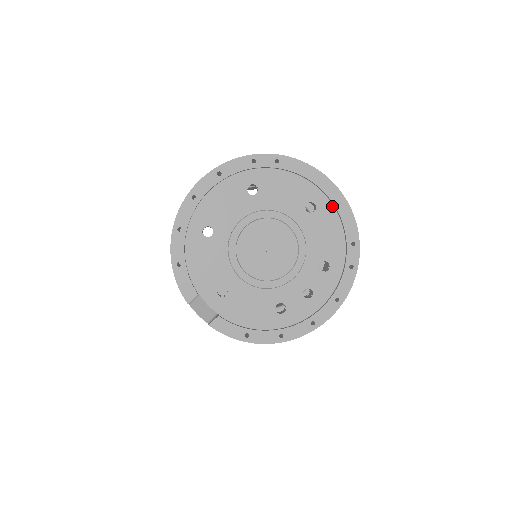
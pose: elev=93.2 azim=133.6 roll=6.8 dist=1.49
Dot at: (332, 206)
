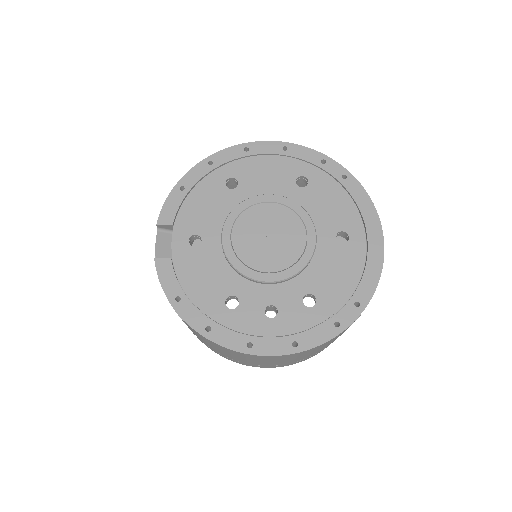
Dot at: (365, 252)
